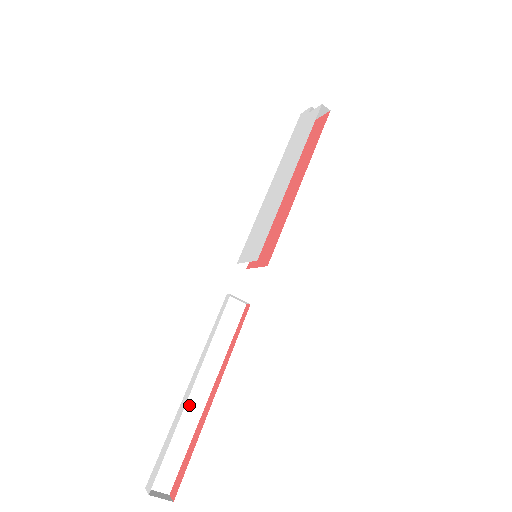
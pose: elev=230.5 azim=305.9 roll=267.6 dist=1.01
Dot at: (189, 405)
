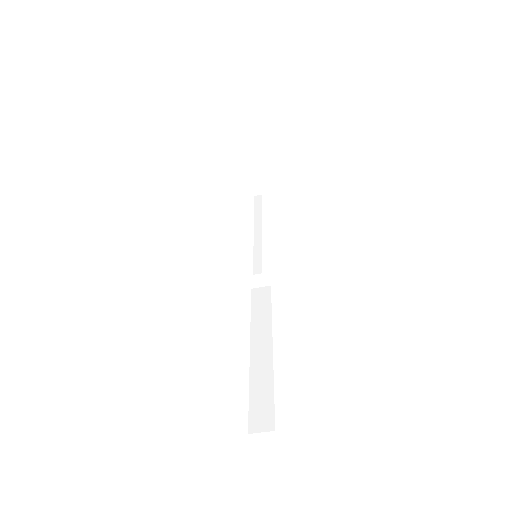
Dot at: (258, 361)
